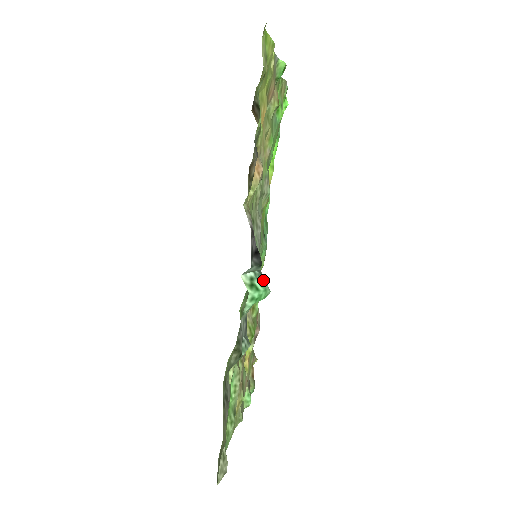
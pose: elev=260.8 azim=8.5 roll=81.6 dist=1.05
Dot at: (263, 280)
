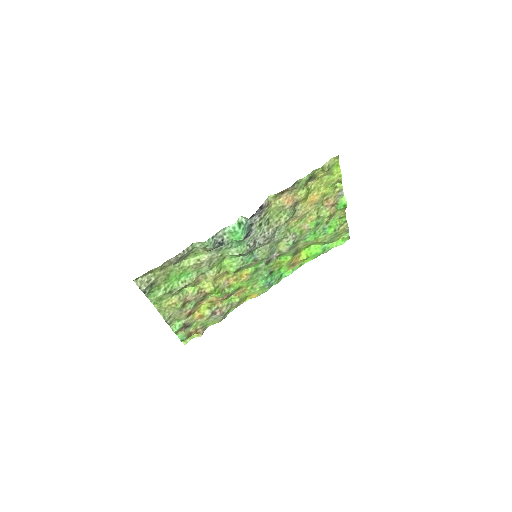
Dot at: (246, 231)
